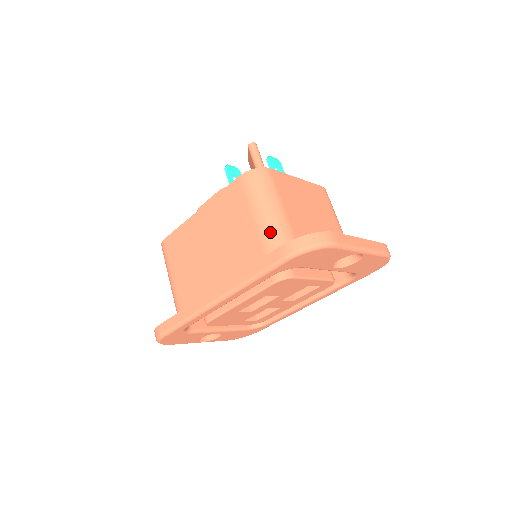
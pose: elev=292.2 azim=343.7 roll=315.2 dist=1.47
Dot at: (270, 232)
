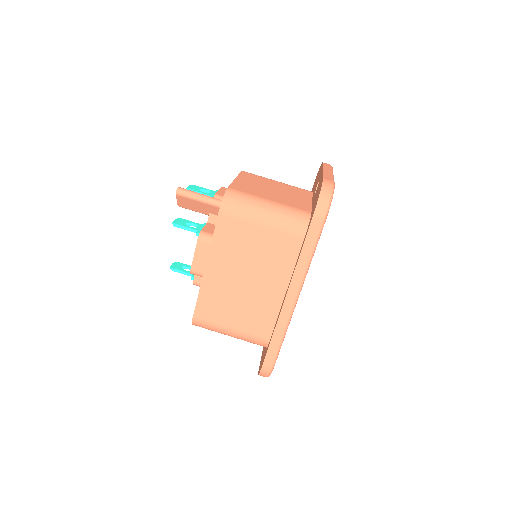
Dot at: (285, 221)
